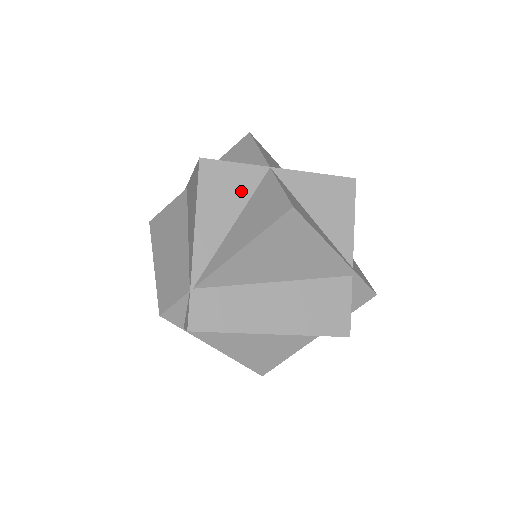
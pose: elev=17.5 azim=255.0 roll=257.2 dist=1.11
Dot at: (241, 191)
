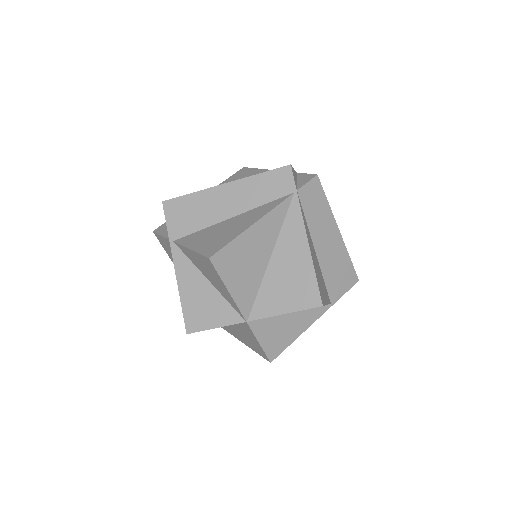
Dot at: occluded
